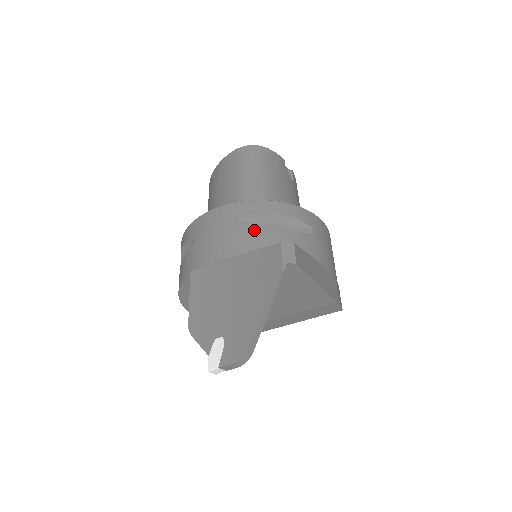
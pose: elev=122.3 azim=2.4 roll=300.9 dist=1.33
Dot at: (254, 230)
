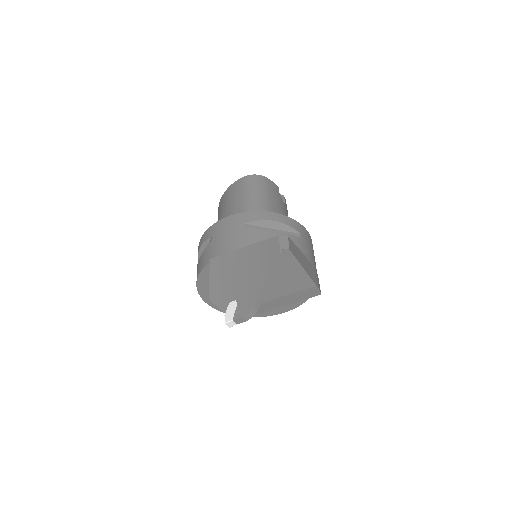
Dot at: (258, 231)
